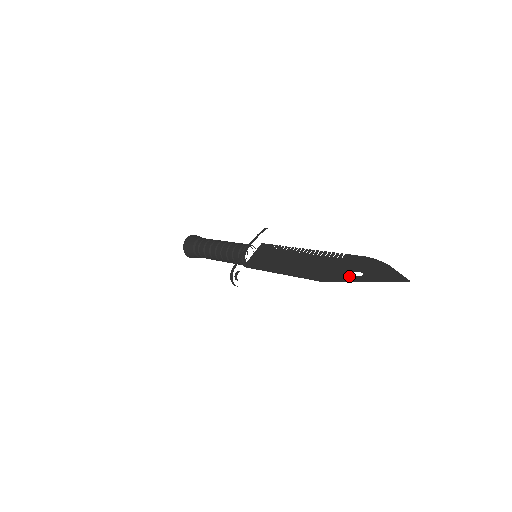
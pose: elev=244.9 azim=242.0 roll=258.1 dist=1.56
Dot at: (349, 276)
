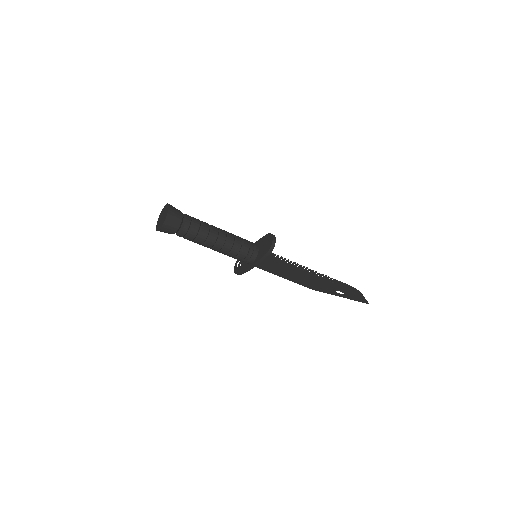
Dot at: (334, 294)
